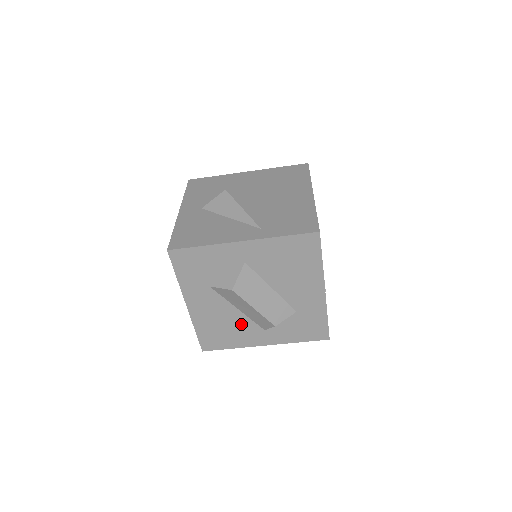
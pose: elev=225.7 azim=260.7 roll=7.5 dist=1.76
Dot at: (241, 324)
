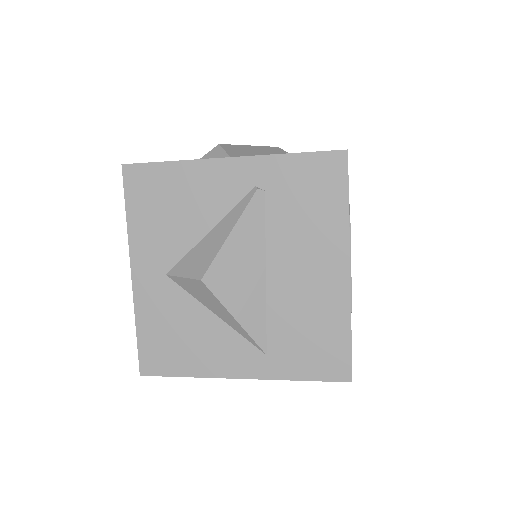
Dot at: occluded
